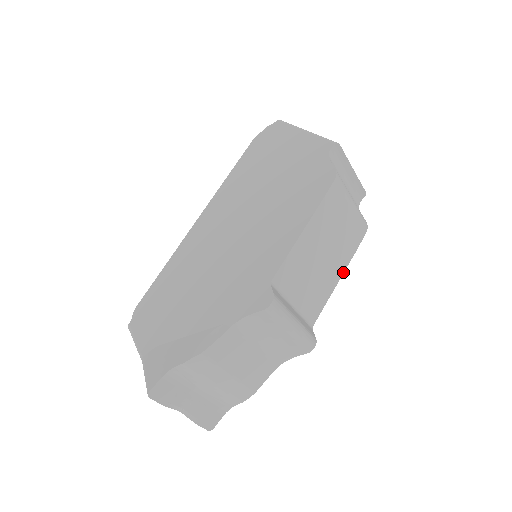
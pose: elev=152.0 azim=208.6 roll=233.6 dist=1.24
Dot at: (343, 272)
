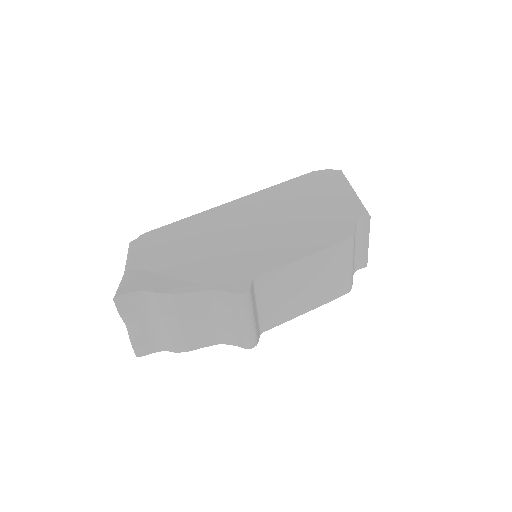
Dot at: (310, 310)
